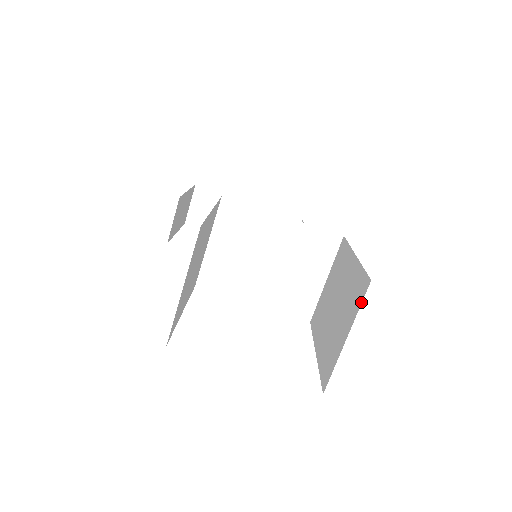
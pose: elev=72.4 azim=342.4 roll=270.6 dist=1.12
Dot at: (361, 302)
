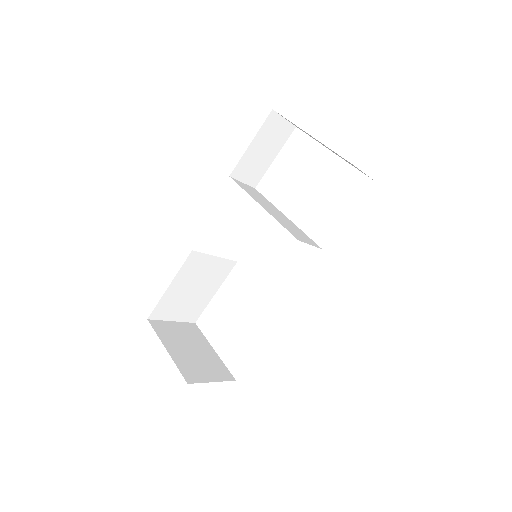
Dot at: (198, 382)
